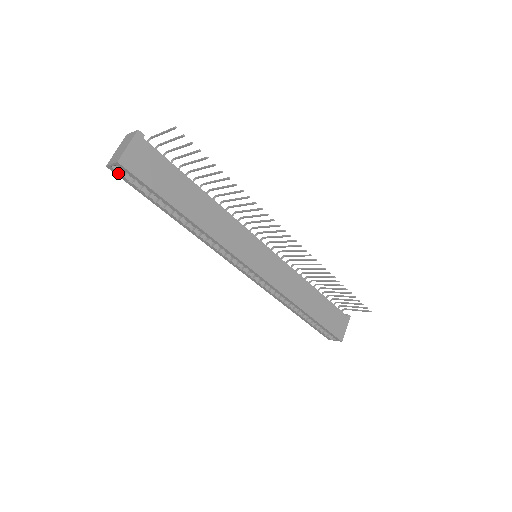
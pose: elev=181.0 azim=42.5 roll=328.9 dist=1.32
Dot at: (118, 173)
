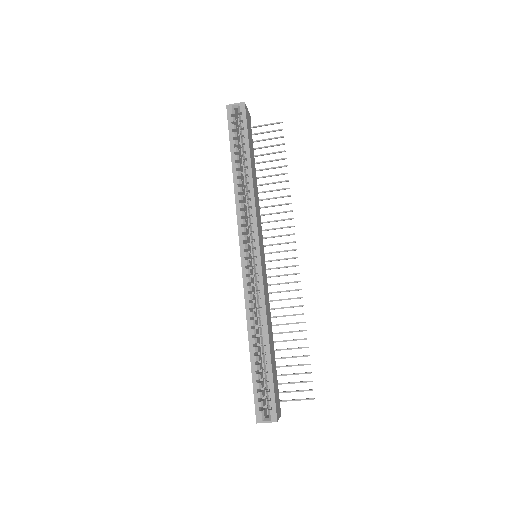
Dot at: (231, 113)
